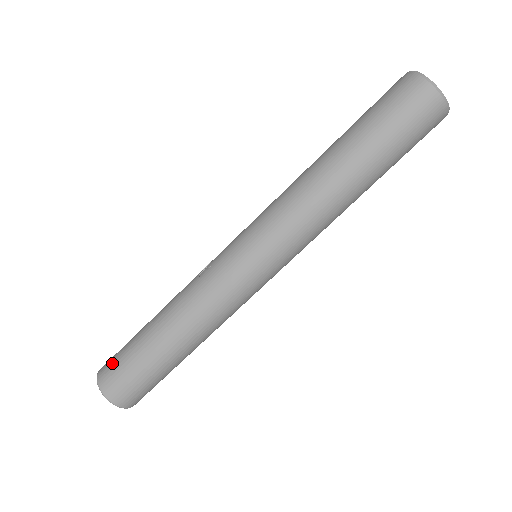
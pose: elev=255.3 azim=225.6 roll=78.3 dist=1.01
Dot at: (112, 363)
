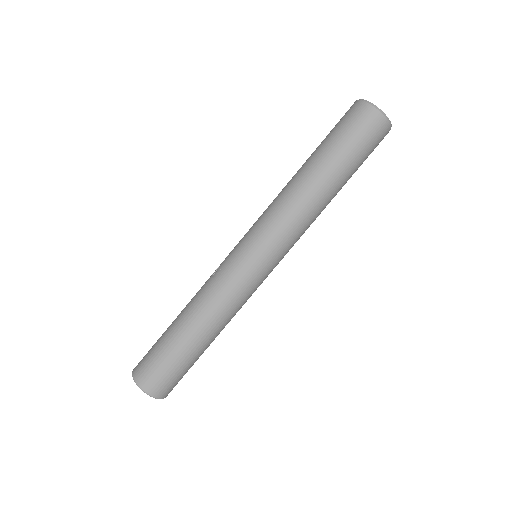
Dot at: (145, 362)
